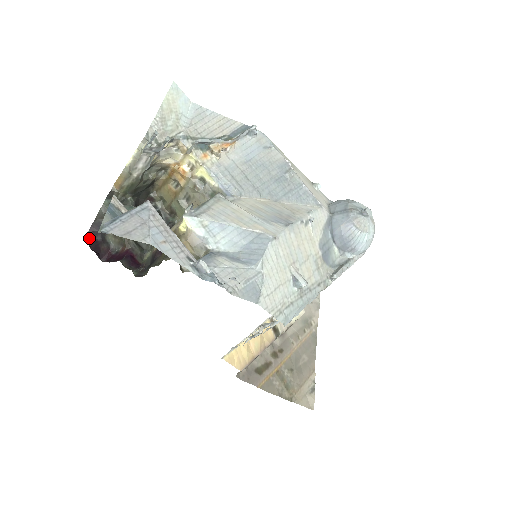
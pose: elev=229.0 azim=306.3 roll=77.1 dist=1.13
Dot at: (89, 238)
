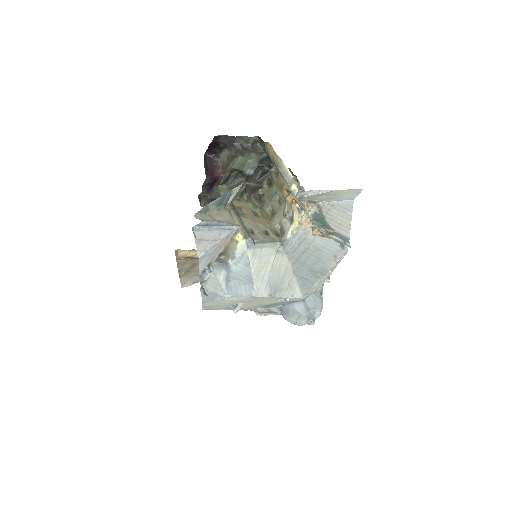
Dot at: (218, 139)
